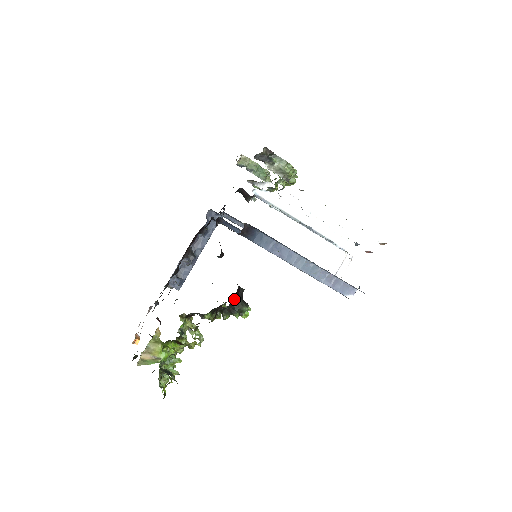
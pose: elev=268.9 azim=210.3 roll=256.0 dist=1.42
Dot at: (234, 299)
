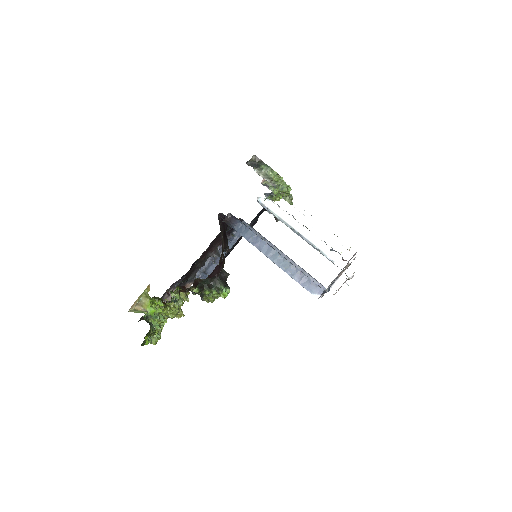
Dot at: (212, 276)
